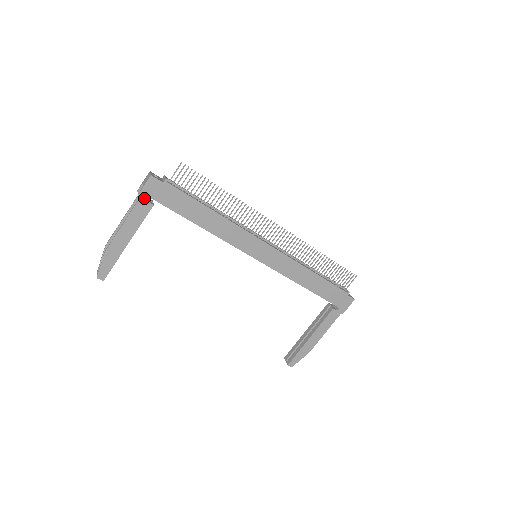
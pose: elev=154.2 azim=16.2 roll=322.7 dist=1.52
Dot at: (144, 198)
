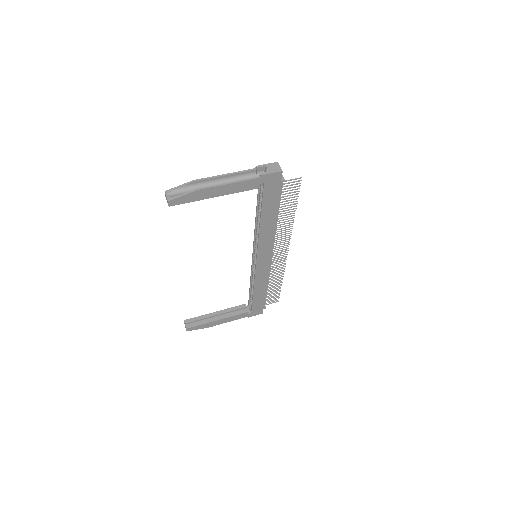
Dot at: (261, 180)
